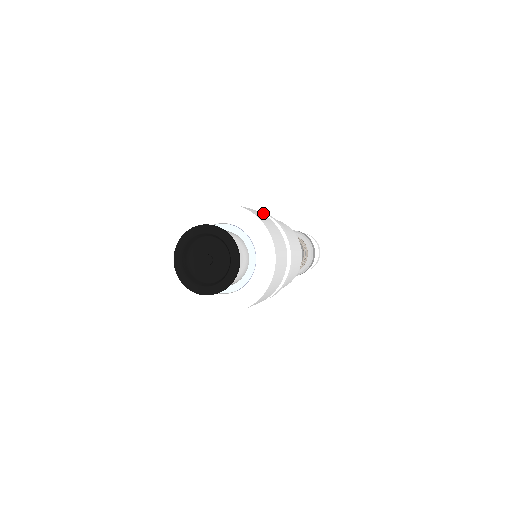
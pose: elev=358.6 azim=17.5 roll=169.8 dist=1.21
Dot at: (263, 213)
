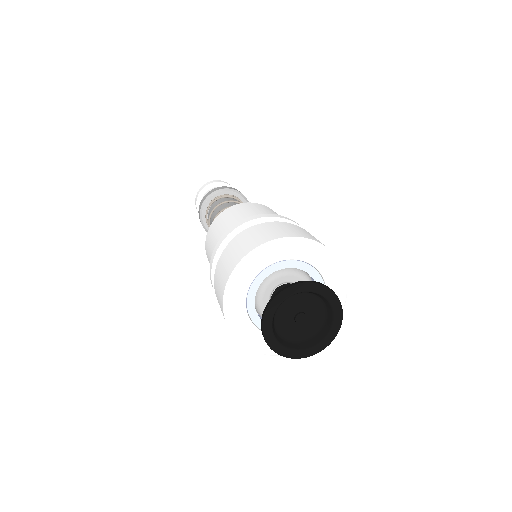
Dot at: occluded
